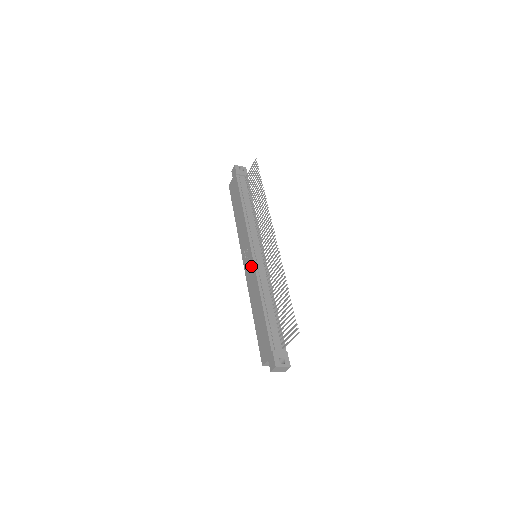
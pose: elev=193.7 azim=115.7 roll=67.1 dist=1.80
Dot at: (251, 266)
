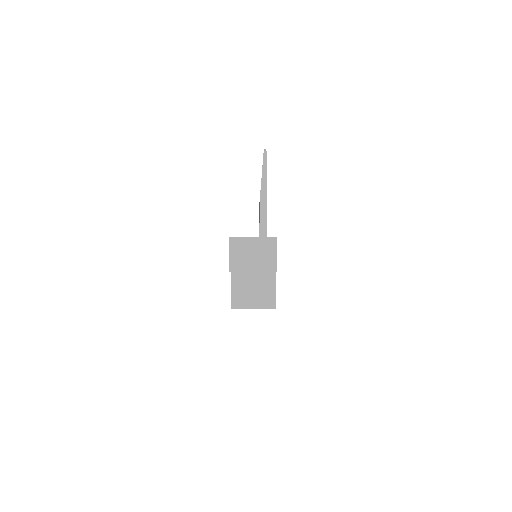
Dot at: occluded
